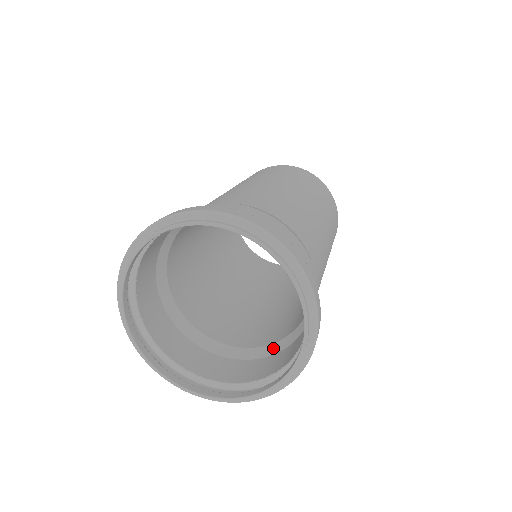
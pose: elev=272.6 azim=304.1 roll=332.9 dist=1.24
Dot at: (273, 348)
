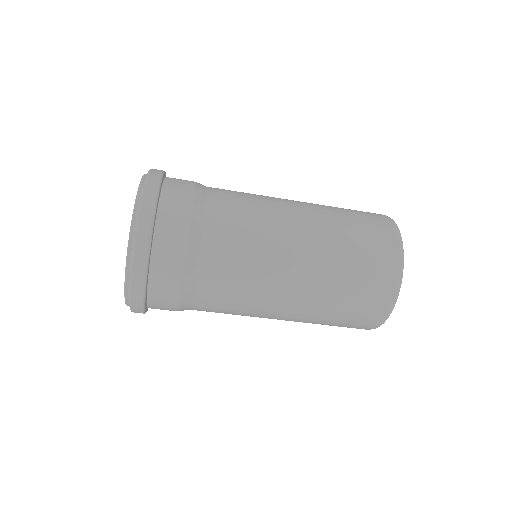
Dot at: occluded
